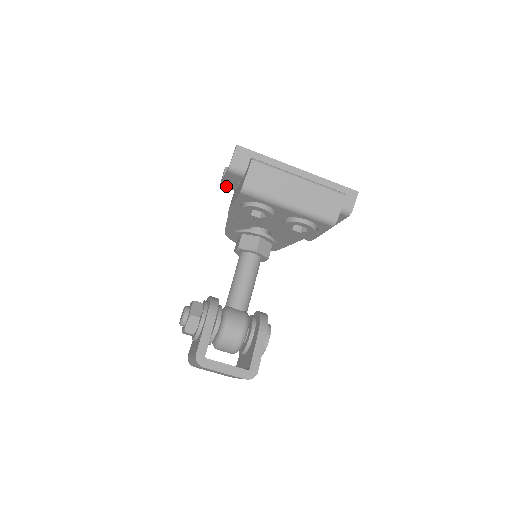
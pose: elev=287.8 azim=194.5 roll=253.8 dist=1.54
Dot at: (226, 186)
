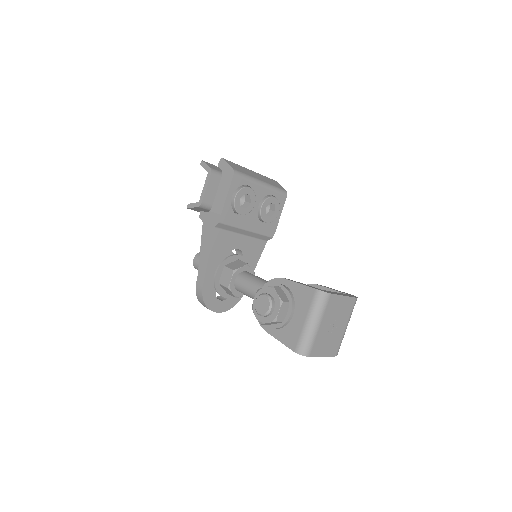
Dot at: (206, 202)
